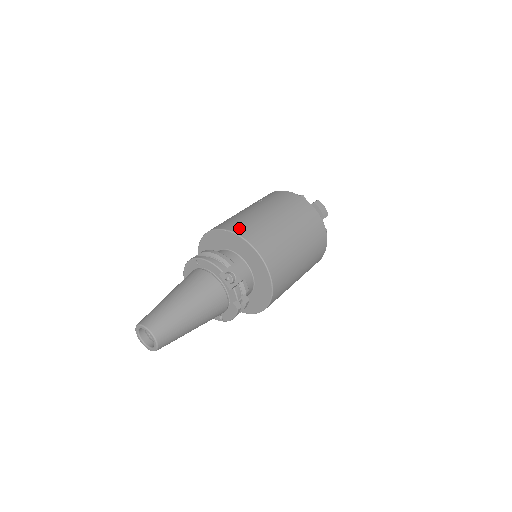
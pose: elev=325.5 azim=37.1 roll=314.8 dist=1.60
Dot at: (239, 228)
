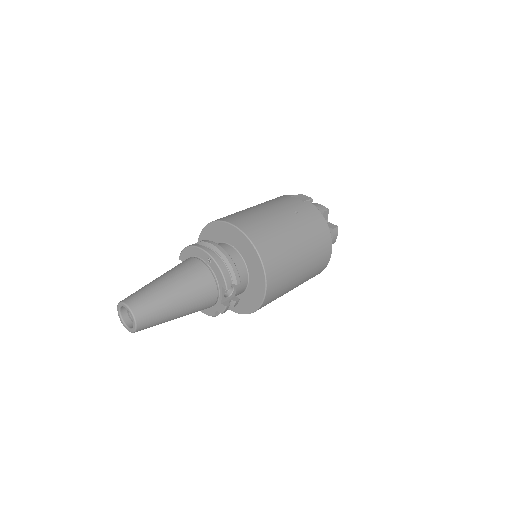
Dot at: (266, 251)
